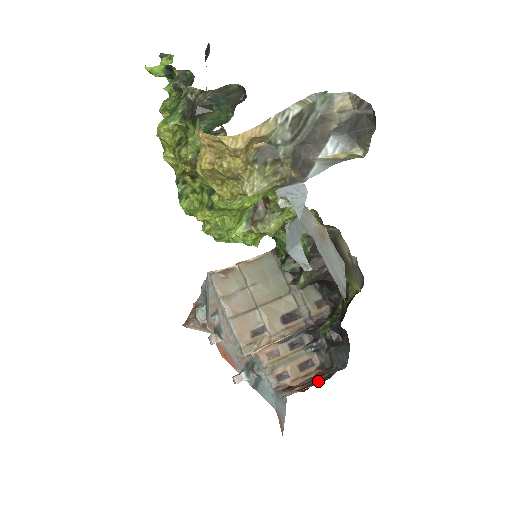
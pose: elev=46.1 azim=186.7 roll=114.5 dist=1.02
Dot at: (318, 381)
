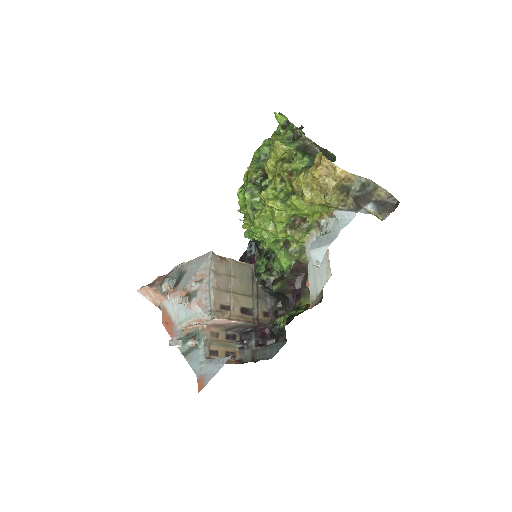
Dot at: occluded
